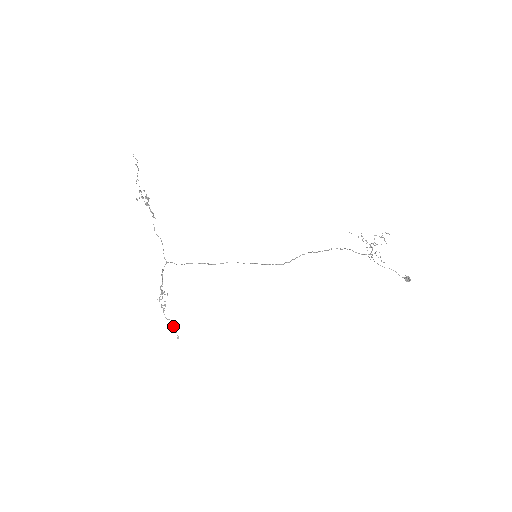
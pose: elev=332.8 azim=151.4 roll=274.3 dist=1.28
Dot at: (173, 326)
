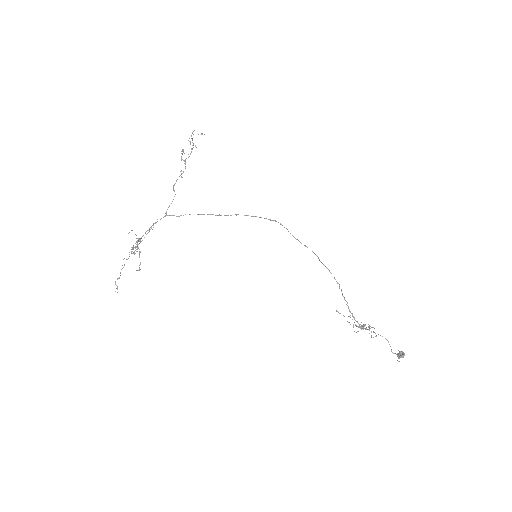
Dot at: occluded
